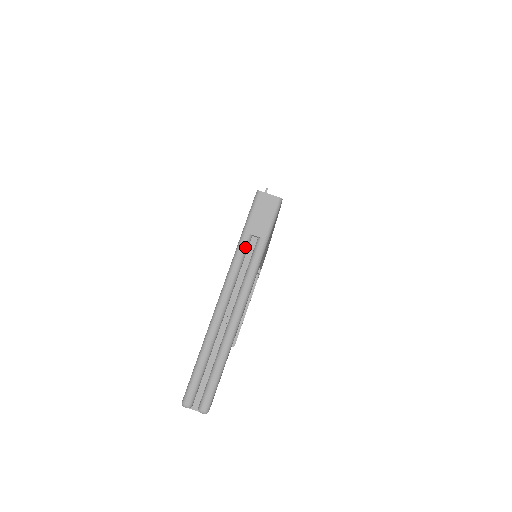
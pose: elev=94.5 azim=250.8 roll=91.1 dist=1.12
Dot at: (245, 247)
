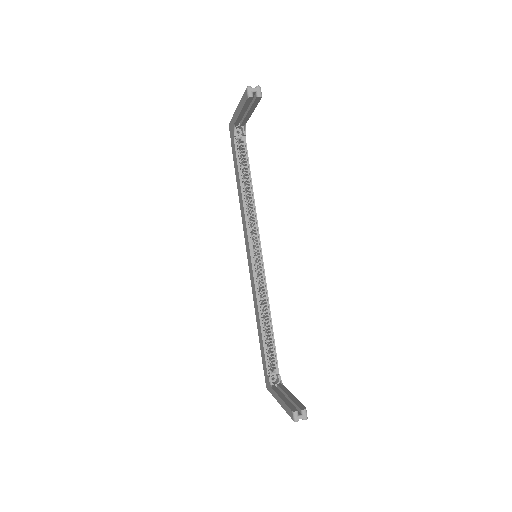
Dot at: occluded
